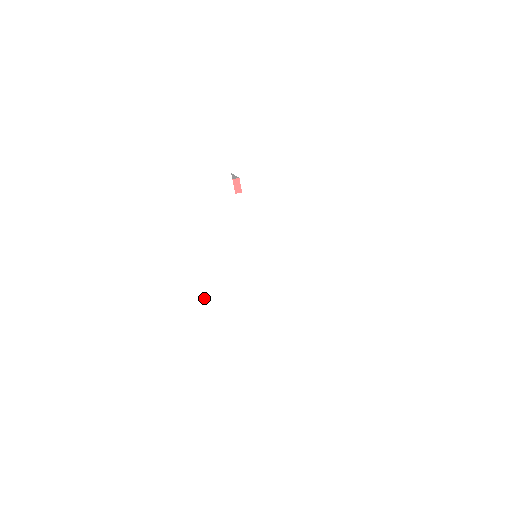
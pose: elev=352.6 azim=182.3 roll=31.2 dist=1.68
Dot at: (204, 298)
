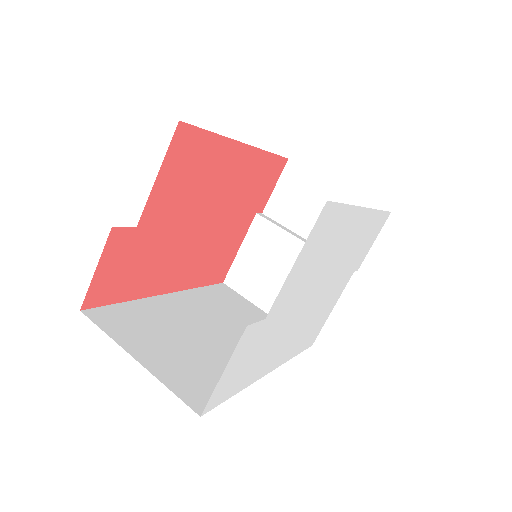
Dot at: (293, 352)
